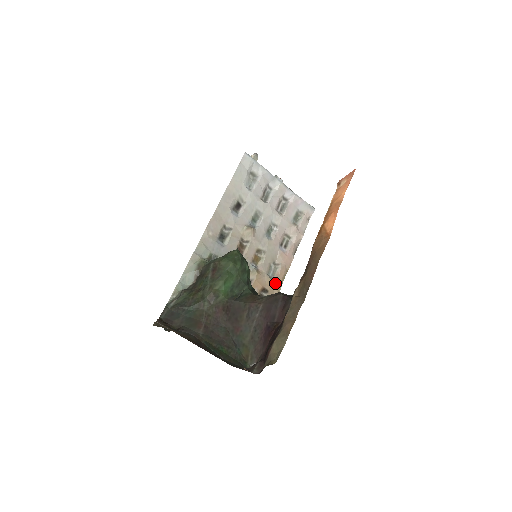
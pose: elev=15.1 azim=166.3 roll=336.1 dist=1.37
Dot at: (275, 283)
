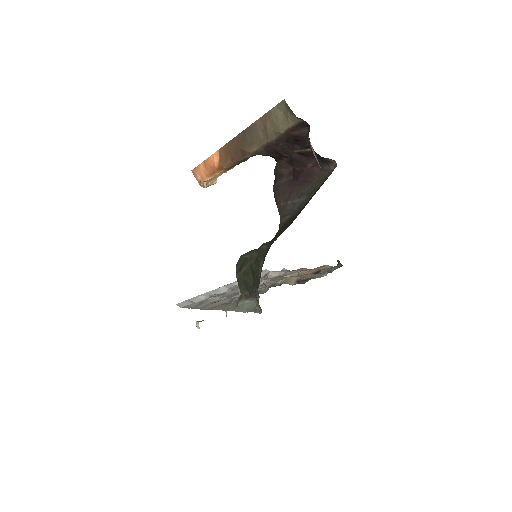
Dot at: (314, 269)
